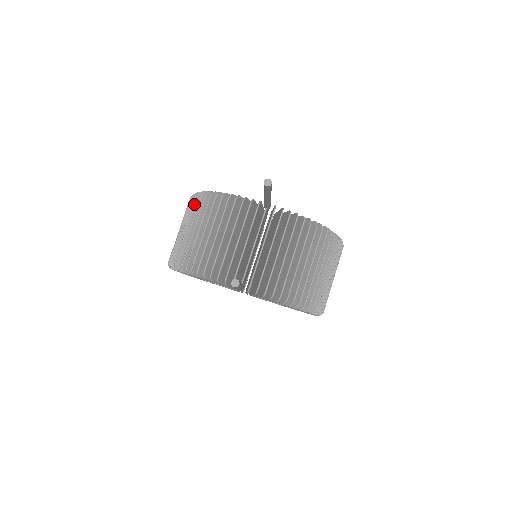
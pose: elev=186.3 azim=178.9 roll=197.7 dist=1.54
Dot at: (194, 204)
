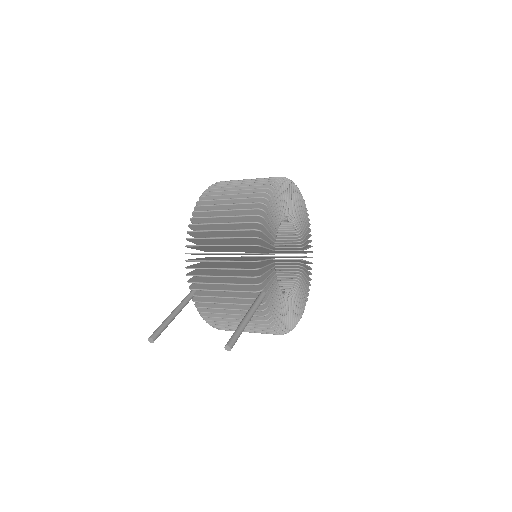
Dot at: (247, 215)
